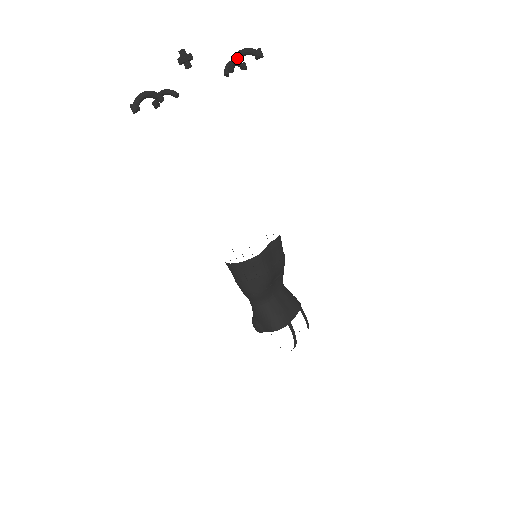
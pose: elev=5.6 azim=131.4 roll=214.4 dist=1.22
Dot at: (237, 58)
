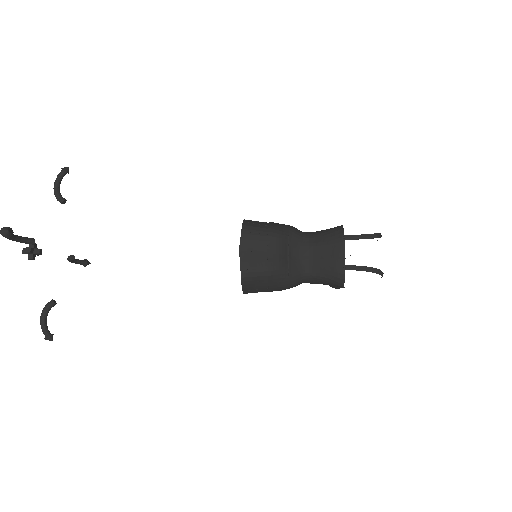
Dot at: (16, 241)
